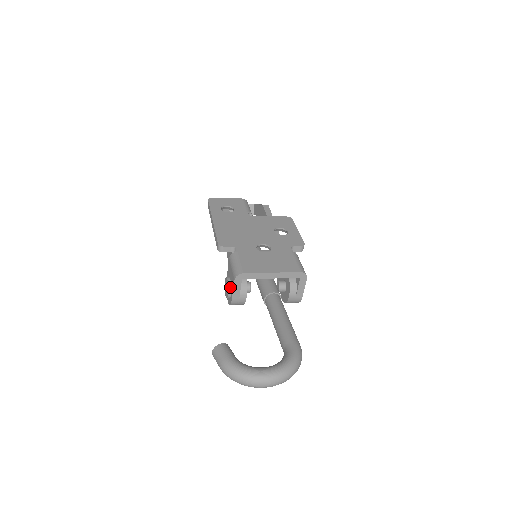
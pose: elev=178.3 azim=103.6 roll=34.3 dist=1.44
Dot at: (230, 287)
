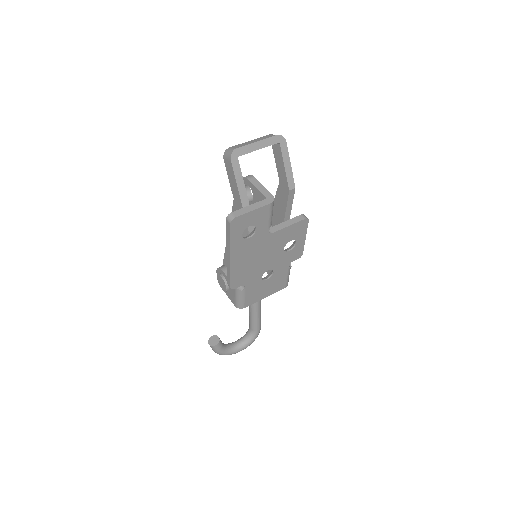
Dot at: (226, 291)
